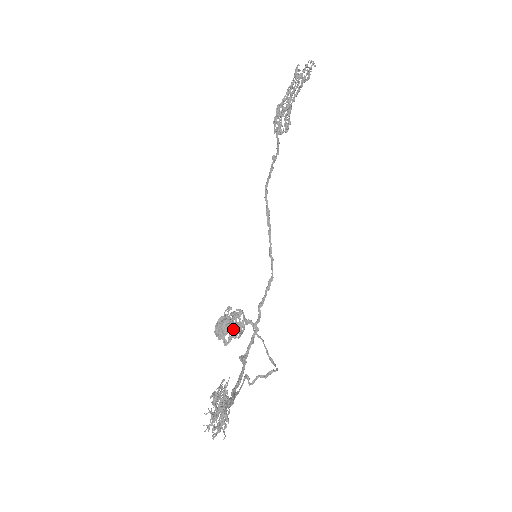
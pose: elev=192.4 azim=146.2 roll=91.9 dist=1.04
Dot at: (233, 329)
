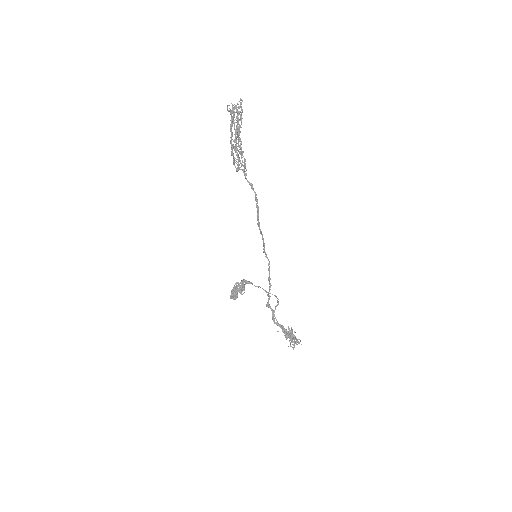
Dot at: occluded
